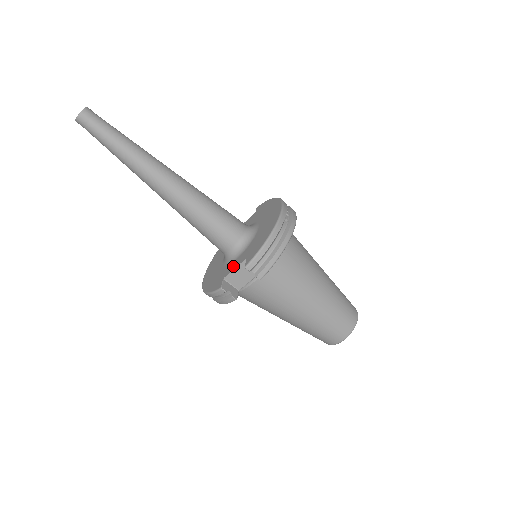
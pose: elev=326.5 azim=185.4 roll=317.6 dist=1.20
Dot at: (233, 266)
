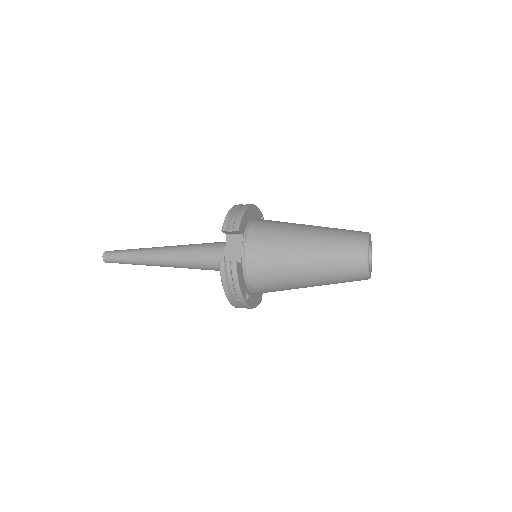
Dot at: occluded
